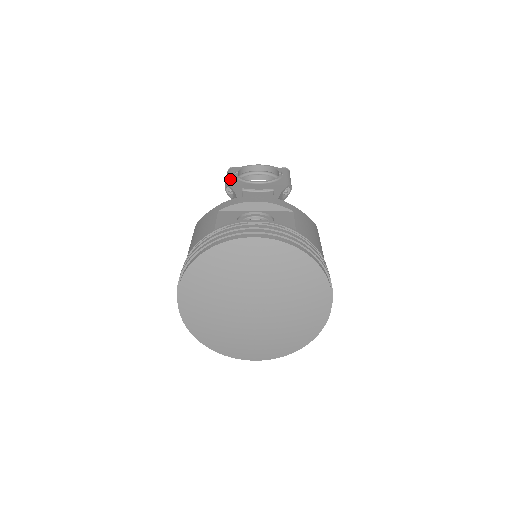
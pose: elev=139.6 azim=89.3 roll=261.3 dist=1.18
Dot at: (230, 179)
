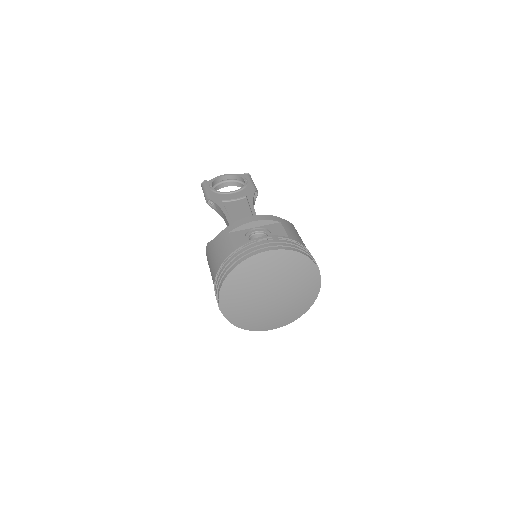
Dot at: (208, 193)
